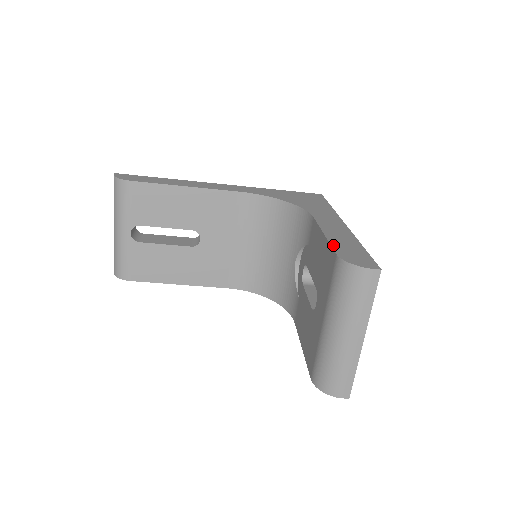
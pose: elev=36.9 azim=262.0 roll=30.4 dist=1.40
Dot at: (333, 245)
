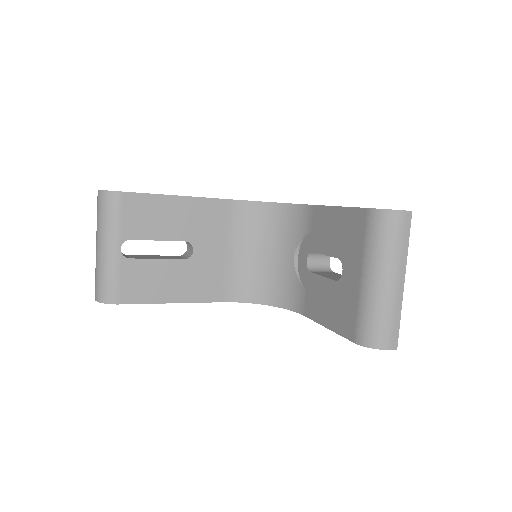
Dot at: (356, 207)
